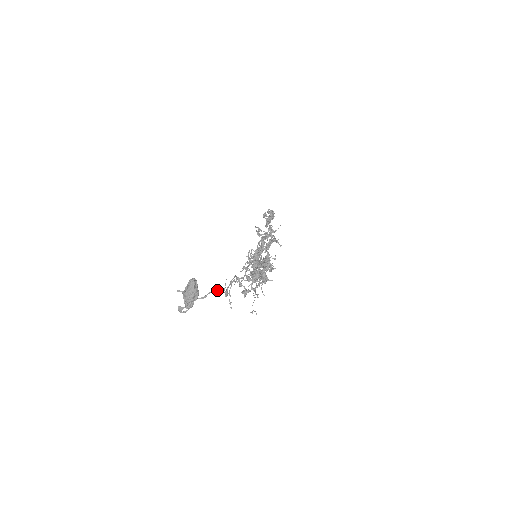
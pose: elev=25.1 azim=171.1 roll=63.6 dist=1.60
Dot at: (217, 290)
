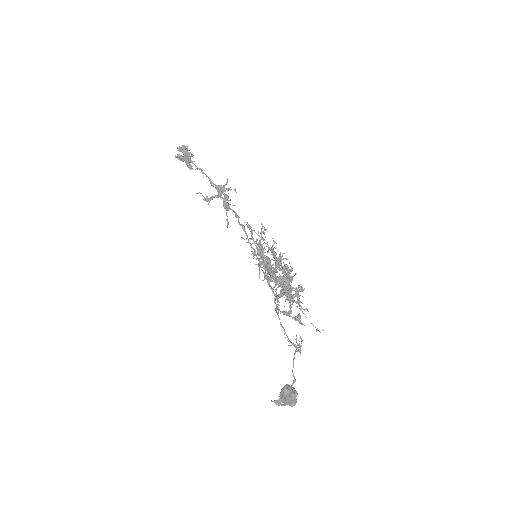
Dot at: occluded
